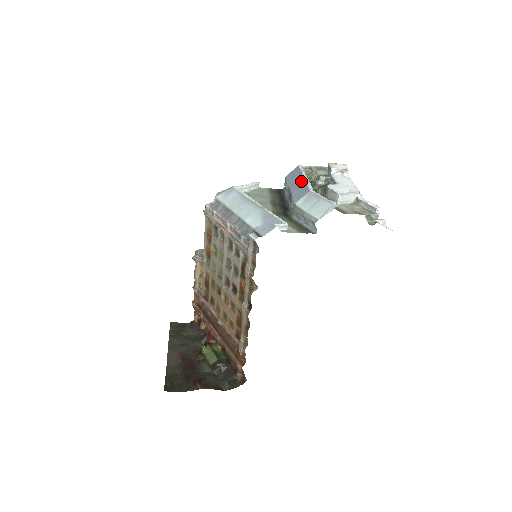
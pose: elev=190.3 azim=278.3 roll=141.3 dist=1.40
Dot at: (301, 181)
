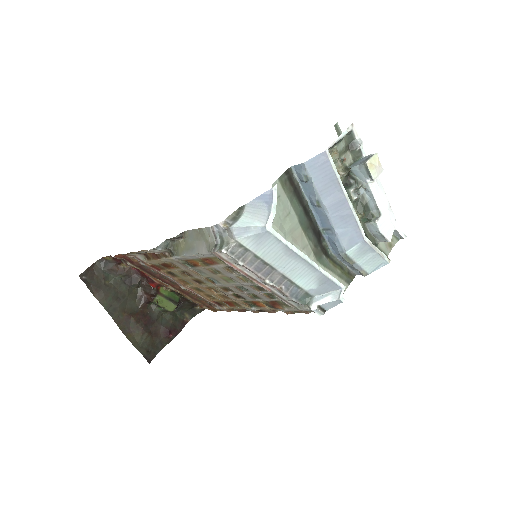
Dot at: (344, 207)
